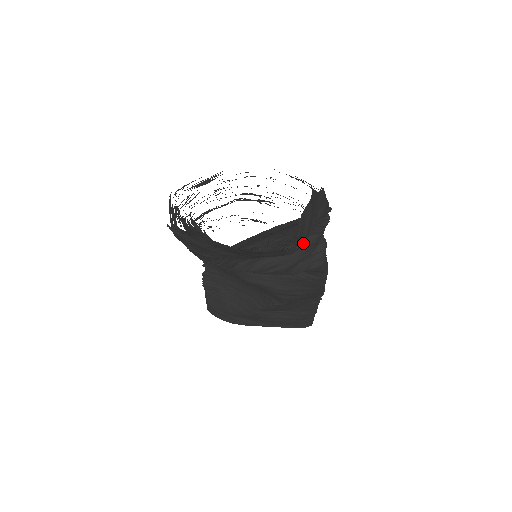
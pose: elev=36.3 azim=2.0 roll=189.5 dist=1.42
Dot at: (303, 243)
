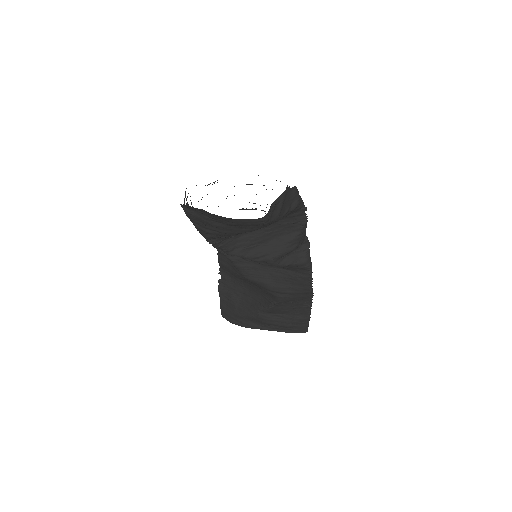
Dot at: (287, 238)
